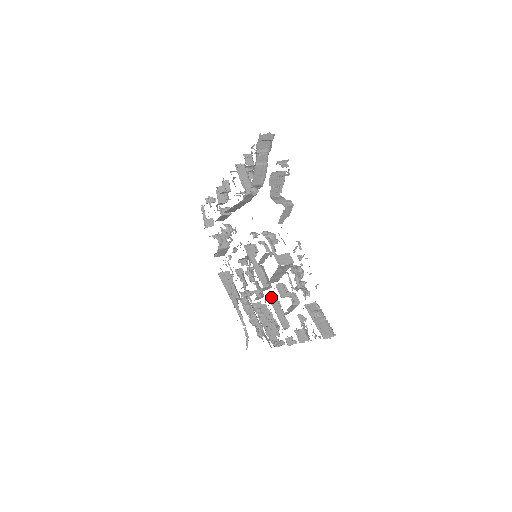
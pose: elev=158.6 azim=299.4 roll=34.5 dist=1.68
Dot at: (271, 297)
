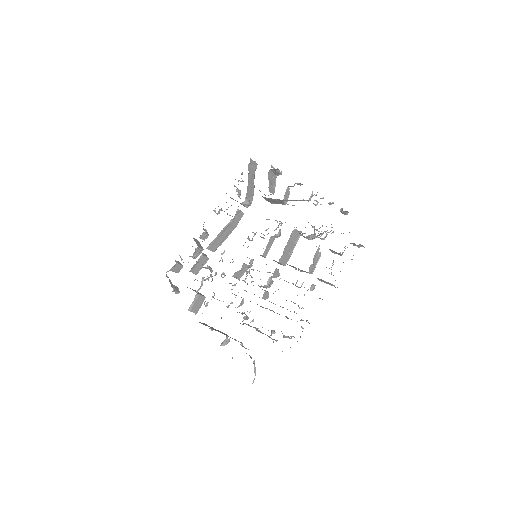
Dot at: occluded
